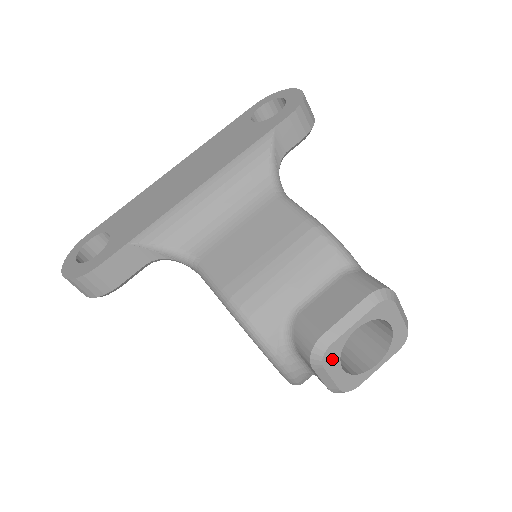
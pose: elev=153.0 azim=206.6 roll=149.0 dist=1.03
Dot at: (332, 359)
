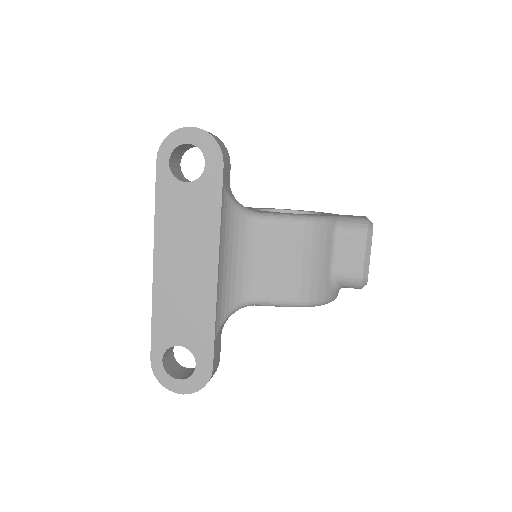
Dot at: occluded
